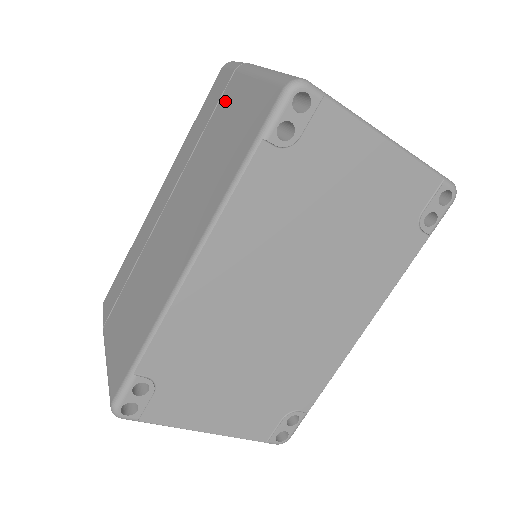
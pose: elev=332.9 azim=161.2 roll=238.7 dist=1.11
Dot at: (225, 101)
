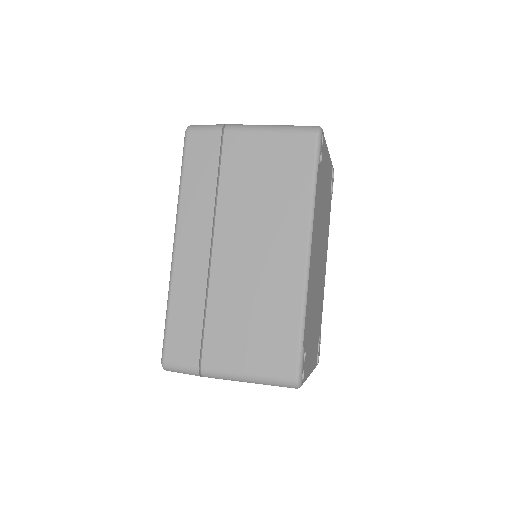
Dot at: (234, 153)
